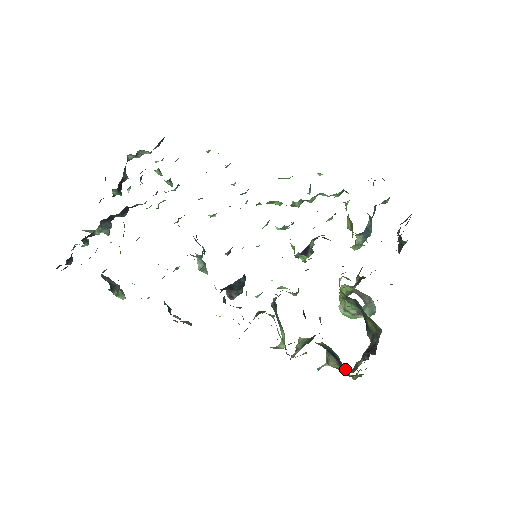
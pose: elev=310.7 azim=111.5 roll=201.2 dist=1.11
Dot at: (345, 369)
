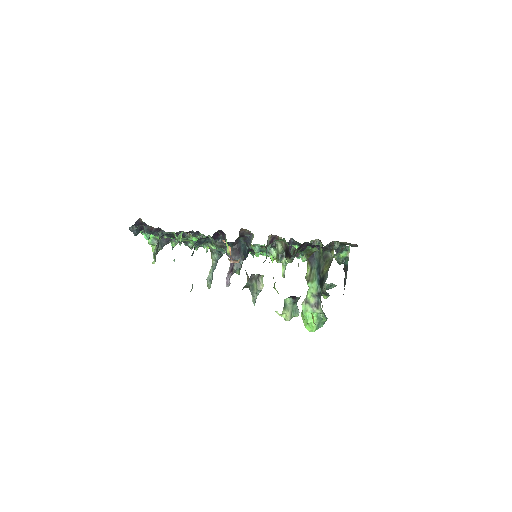
Dot at: occluded
